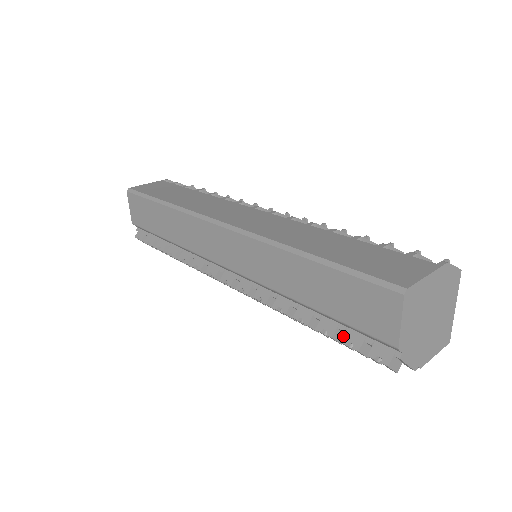
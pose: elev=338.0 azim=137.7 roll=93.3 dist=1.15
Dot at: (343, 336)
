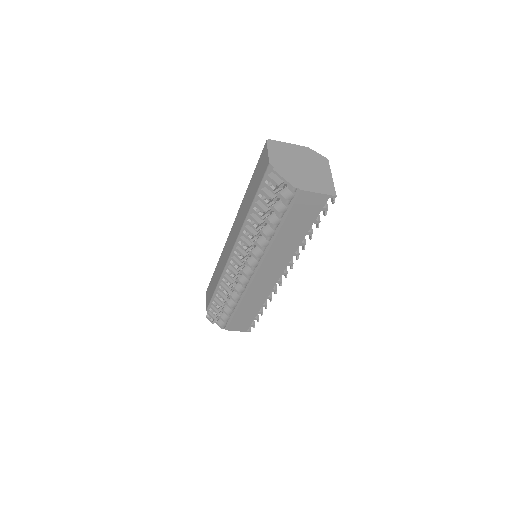
Dot at: (259, 196)
